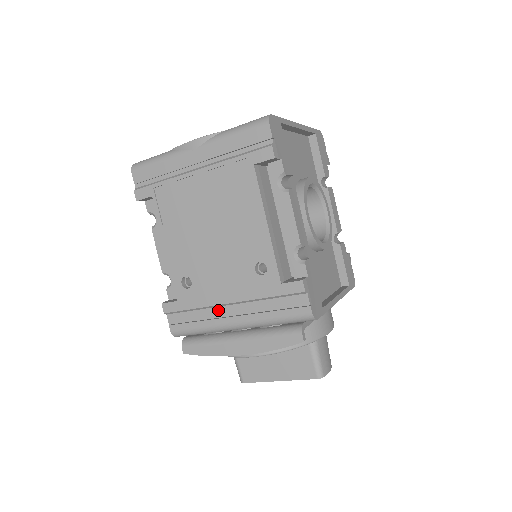
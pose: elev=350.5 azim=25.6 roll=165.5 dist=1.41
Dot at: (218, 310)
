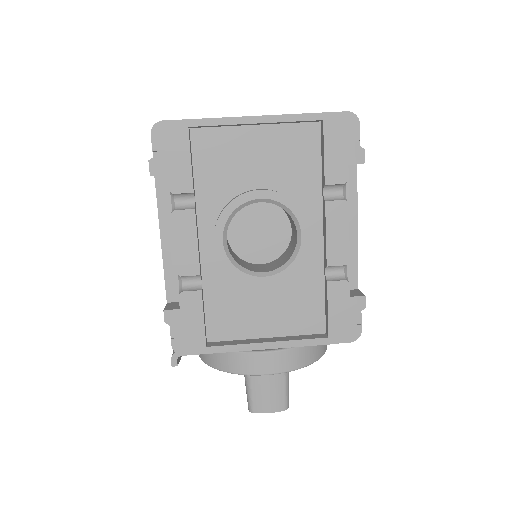
Dot at: occluded
